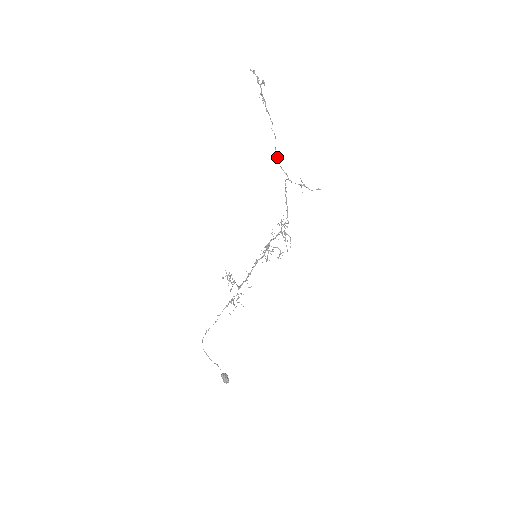
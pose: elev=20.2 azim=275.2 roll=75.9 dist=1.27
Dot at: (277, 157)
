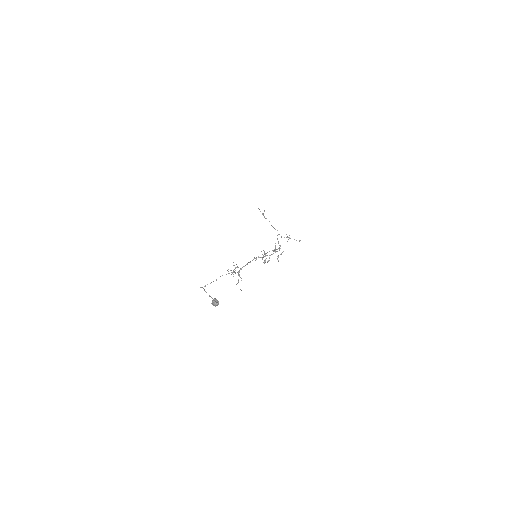
Dot at: (272, 226)
